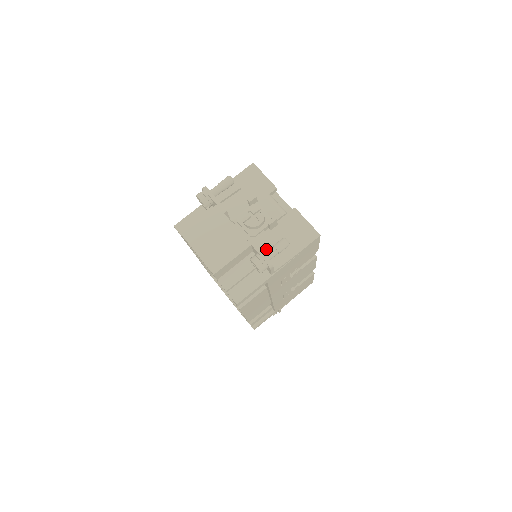
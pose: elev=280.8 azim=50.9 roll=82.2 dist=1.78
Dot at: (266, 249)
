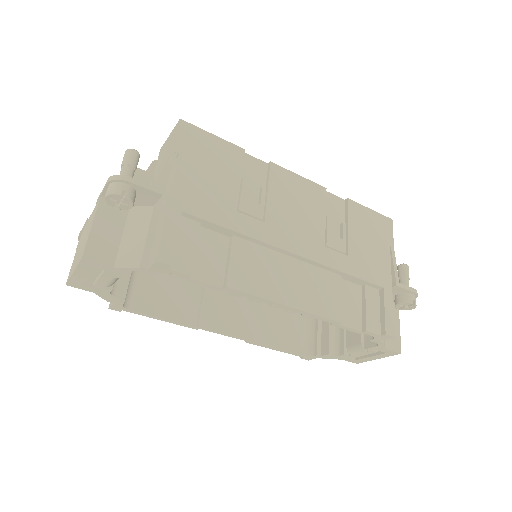
Dot at: occluded
